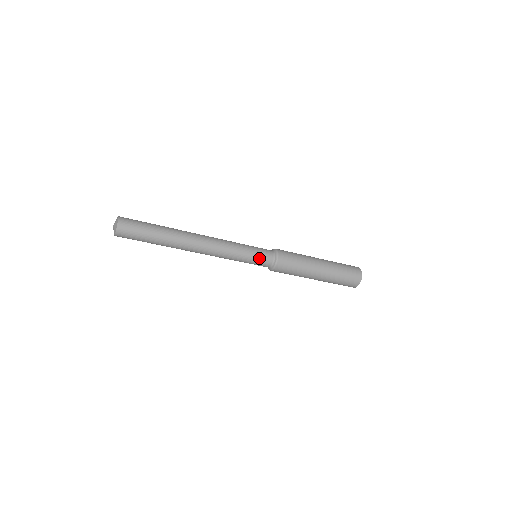
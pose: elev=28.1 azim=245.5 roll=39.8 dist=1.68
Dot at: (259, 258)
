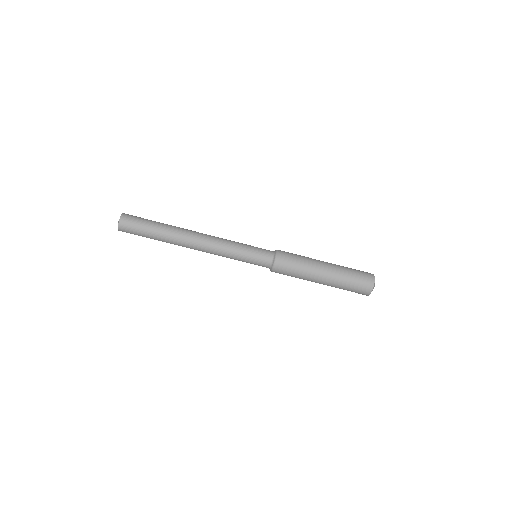
Dot at: (257, 256)
